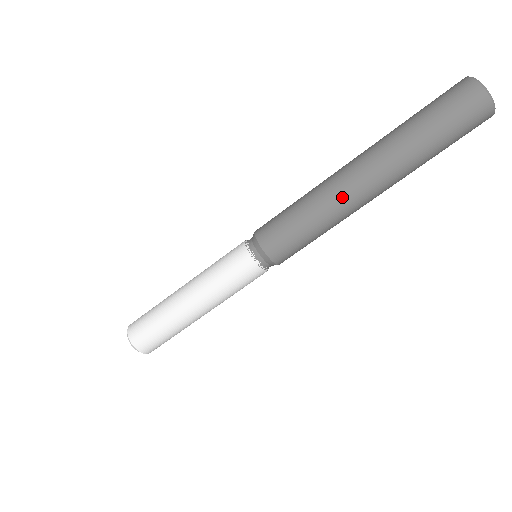
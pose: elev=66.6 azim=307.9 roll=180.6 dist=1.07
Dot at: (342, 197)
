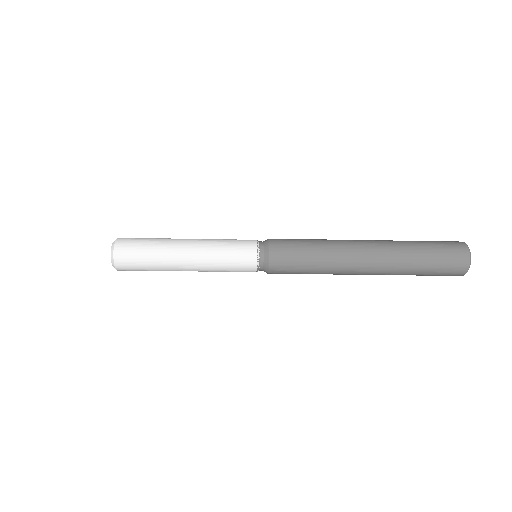
Dot at: (341, 274)
